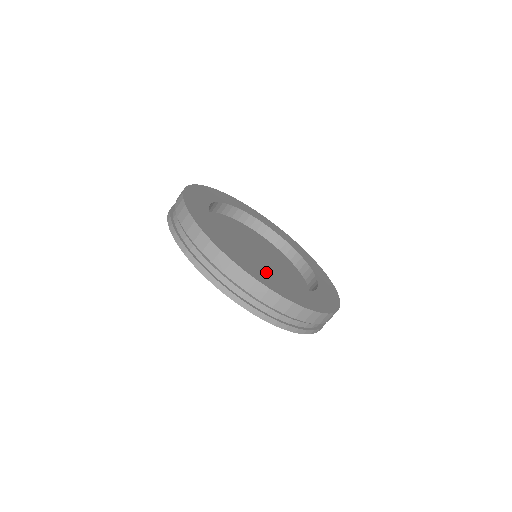
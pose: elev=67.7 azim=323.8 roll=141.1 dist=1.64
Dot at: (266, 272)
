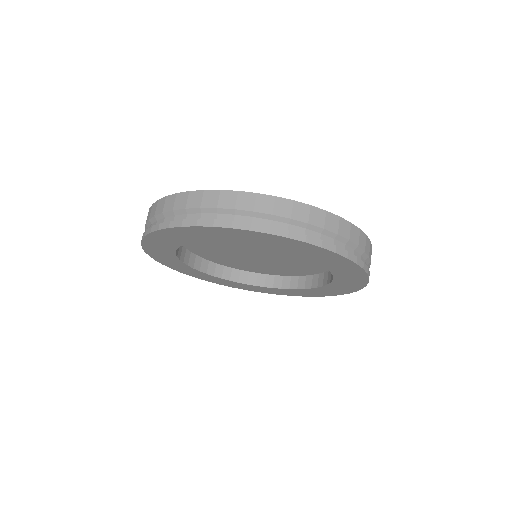
Dot at: occluded
